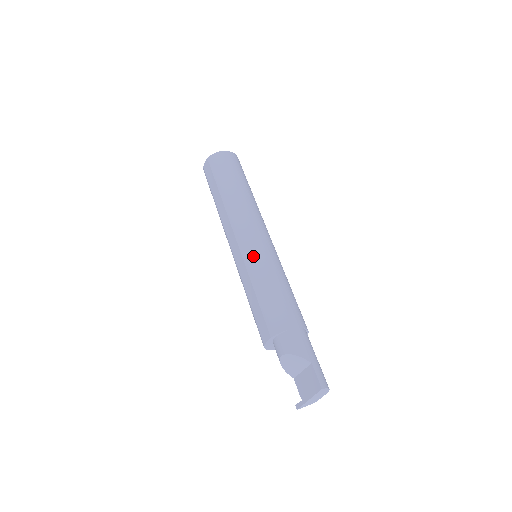
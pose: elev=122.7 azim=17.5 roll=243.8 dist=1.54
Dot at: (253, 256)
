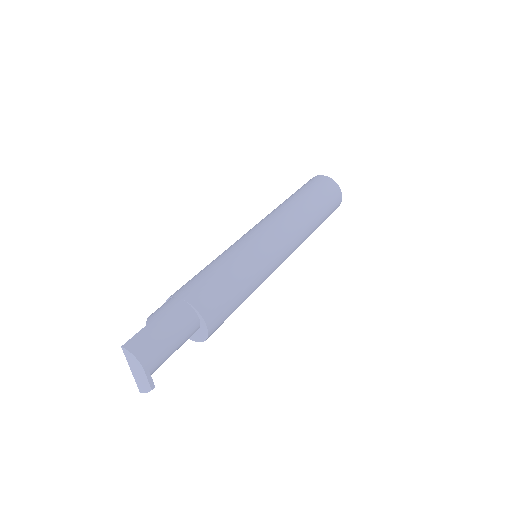
Dot at: (231, 245)
